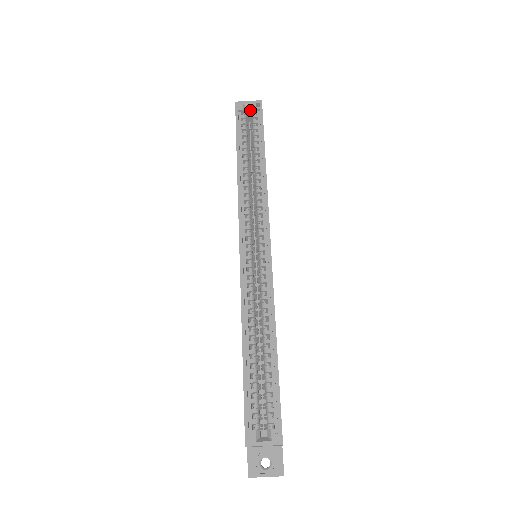
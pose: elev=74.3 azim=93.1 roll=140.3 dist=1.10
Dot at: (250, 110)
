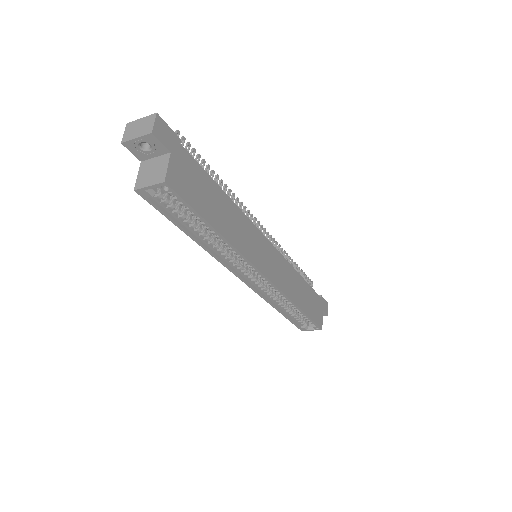
Dot at: occluded
